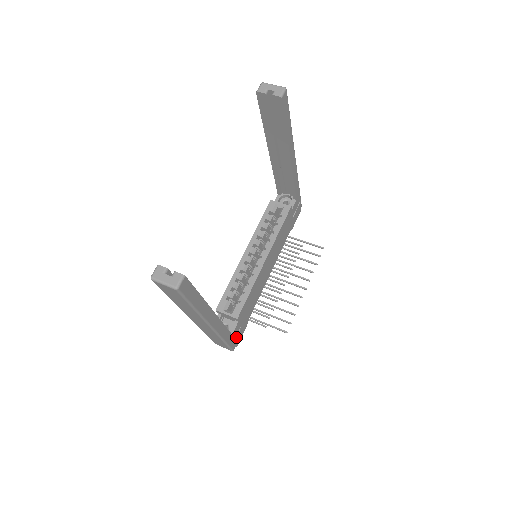
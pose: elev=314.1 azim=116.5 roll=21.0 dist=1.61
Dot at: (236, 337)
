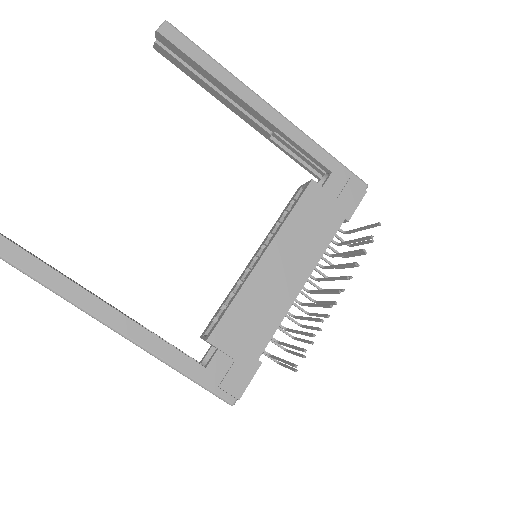
Dot at: (225, 378)
